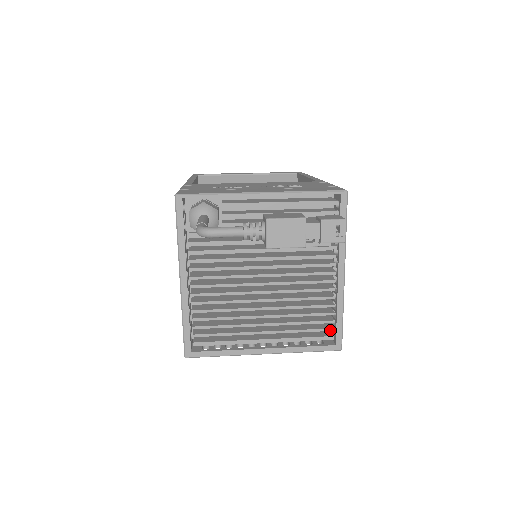
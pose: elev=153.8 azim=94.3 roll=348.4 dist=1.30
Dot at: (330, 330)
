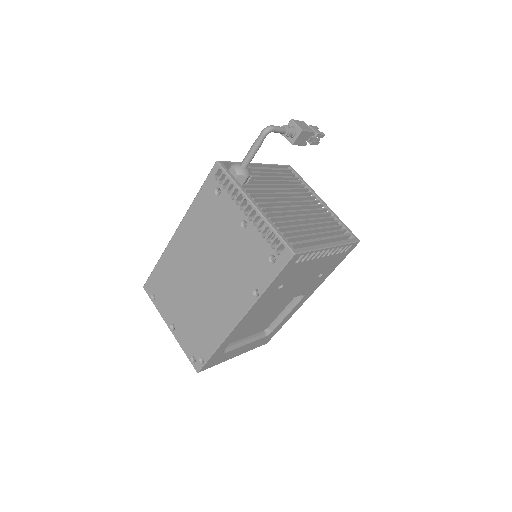
Dot at: (345, 230)
